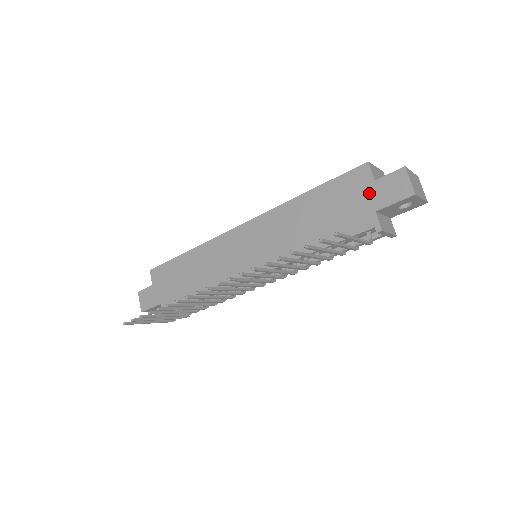
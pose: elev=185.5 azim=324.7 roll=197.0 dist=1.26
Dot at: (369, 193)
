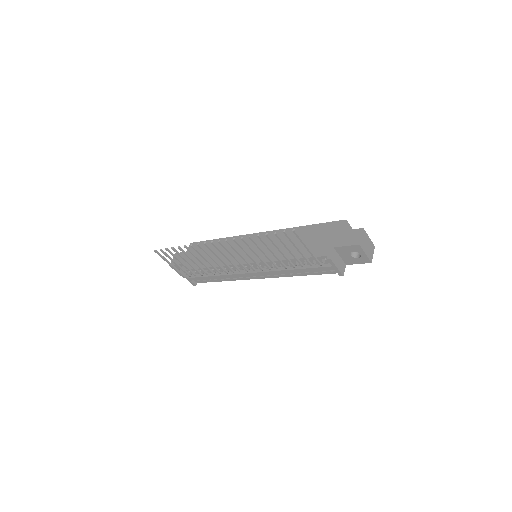
Dot at: (336, 236)
